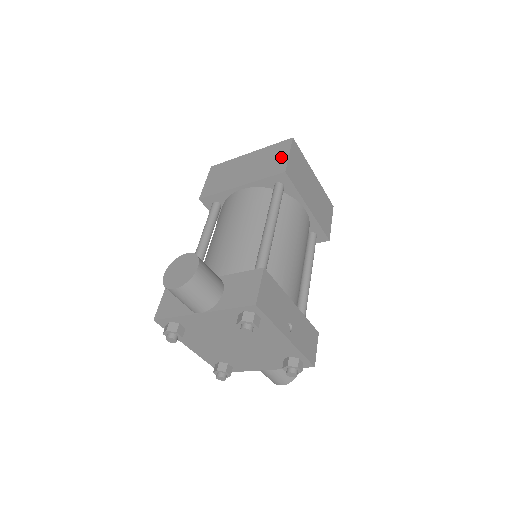
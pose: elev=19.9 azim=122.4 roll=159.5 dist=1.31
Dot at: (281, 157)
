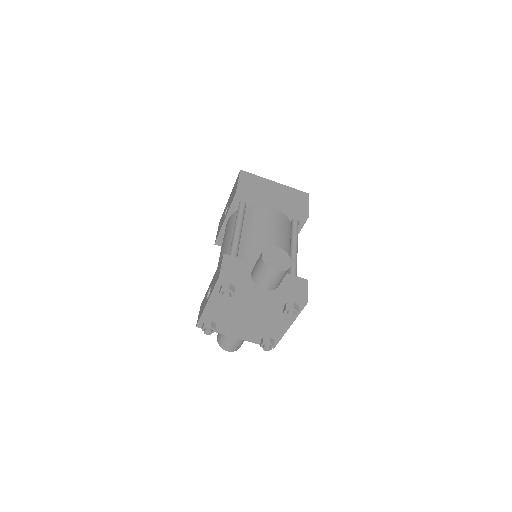
Dot at: (303, 203)
